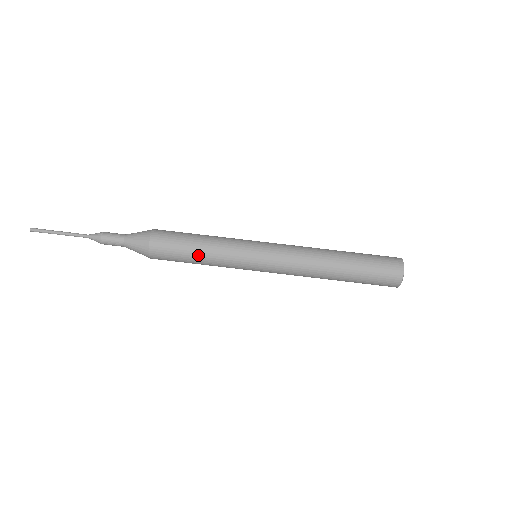
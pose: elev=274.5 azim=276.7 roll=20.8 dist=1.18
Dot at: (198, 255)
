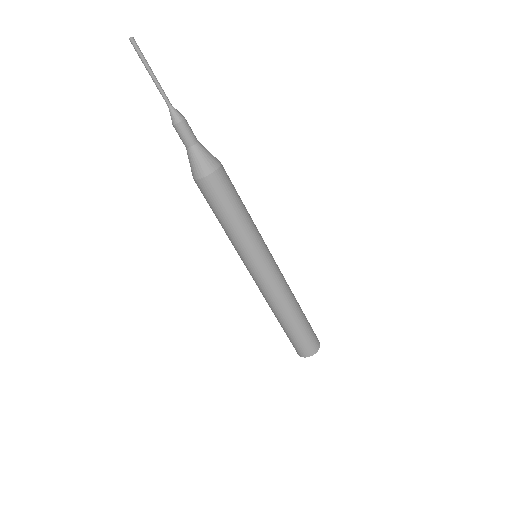
Dot at: (221, 222)
